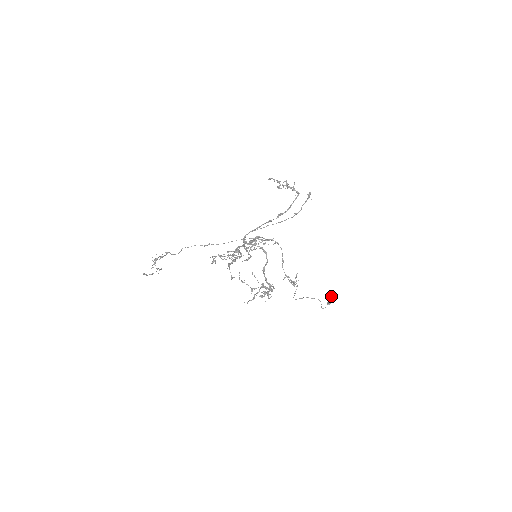
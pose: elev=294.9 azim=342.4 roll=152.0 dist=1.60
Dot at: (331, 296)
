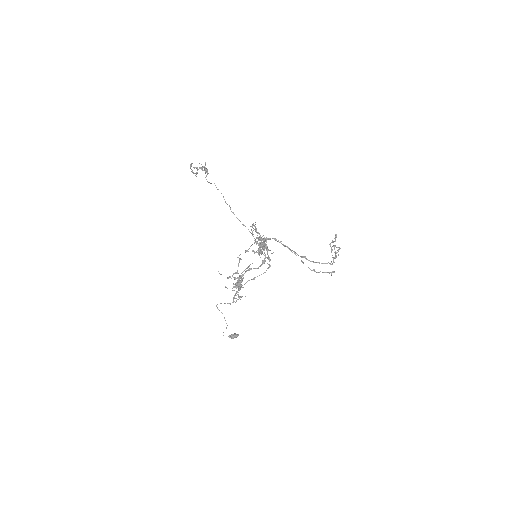
Dot at: (238, 335)
